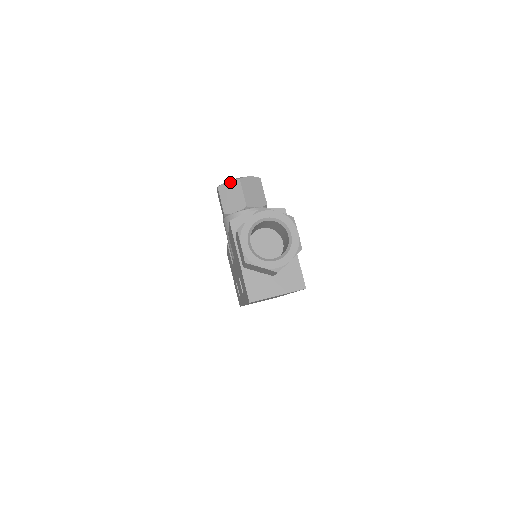
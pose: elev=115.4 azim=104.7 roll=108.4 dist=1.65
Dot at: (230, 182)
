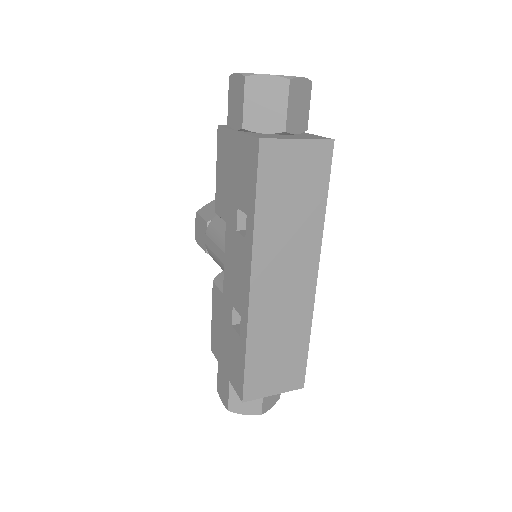
Dot at: (211, 202)
